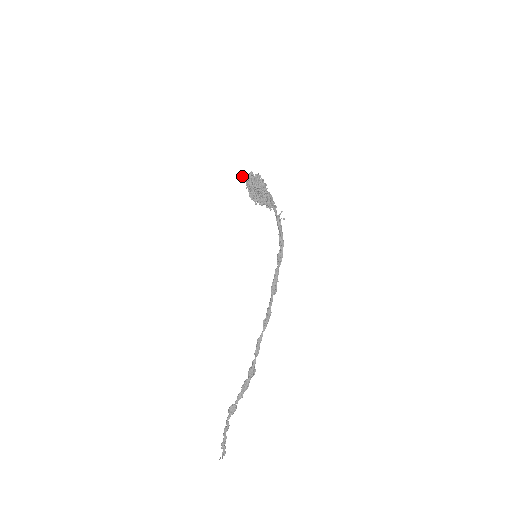
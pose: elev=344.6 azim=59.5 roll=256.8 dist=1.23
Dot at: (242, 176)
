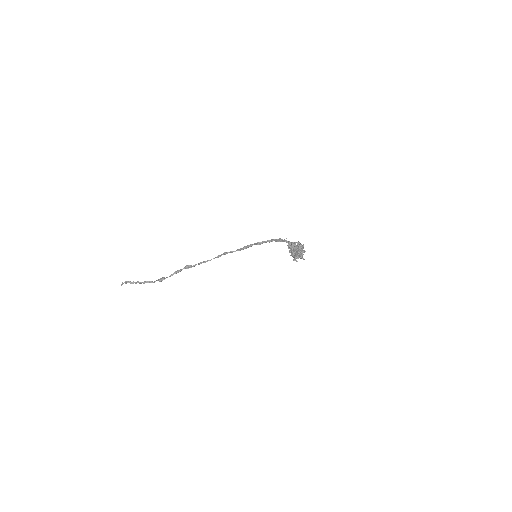
Dot at: (300, 254)
